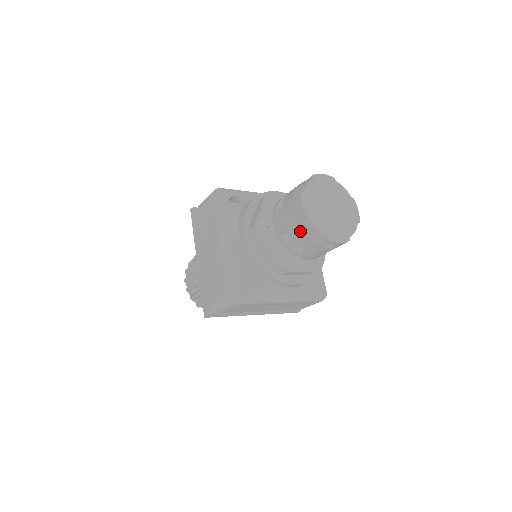
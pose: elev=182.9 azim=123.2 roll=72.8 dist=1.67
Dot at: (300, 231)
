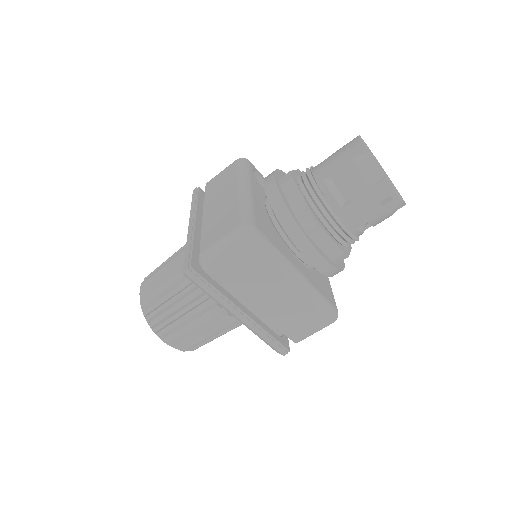
Dot at: (353, 167)
